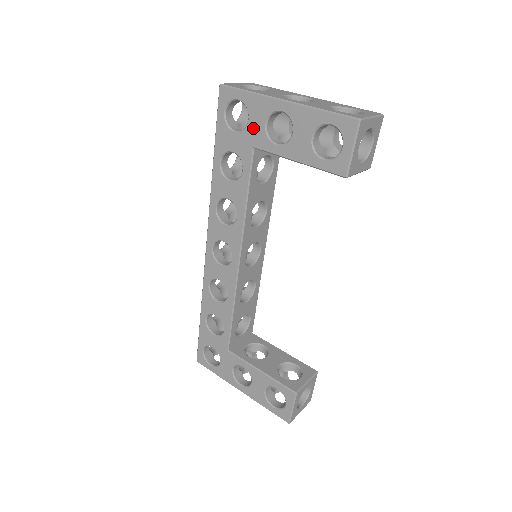
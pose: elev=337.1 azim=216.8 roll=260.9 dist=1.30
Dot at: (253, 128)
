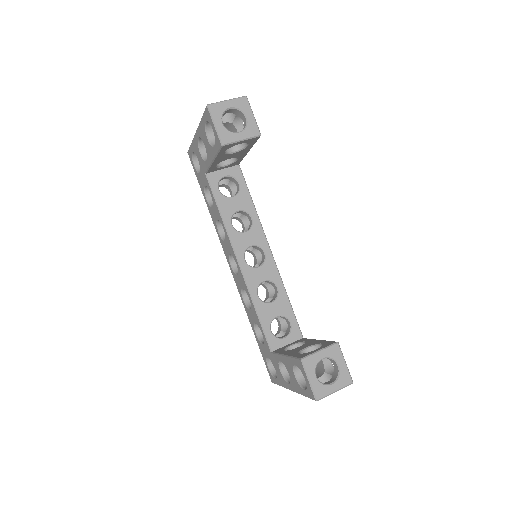
Dot at: (200, 162)
